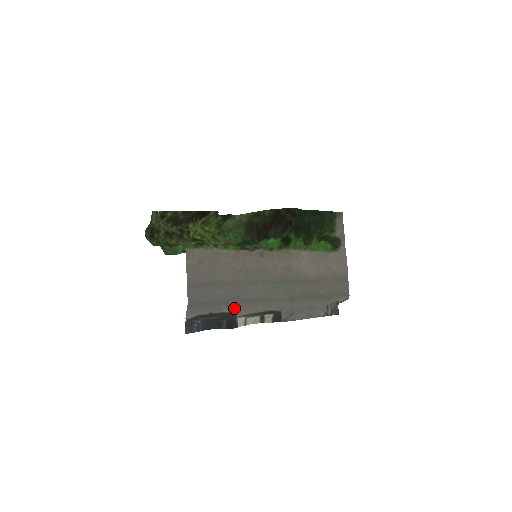
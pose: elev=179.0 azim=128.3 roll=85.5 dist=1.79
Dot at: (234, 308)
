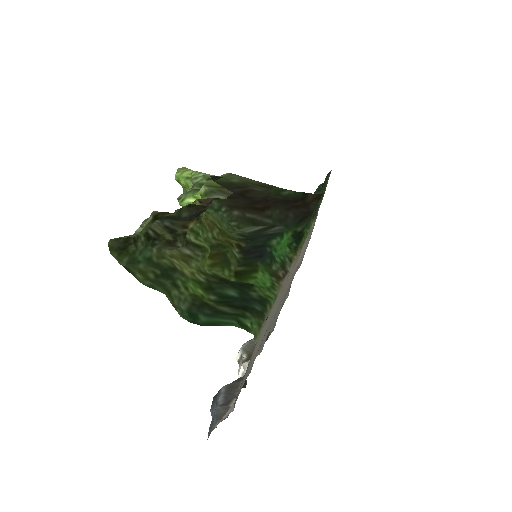
Dot at: occluded
